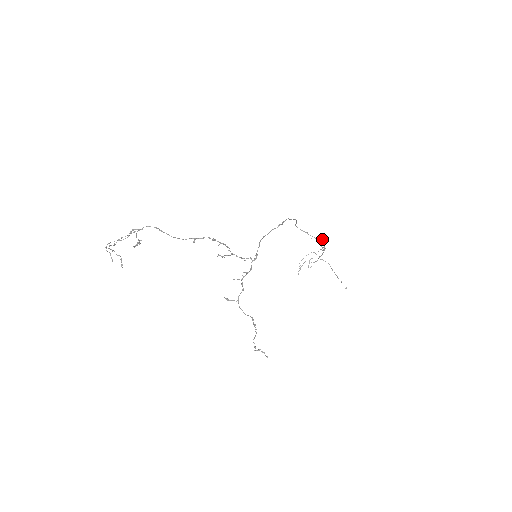
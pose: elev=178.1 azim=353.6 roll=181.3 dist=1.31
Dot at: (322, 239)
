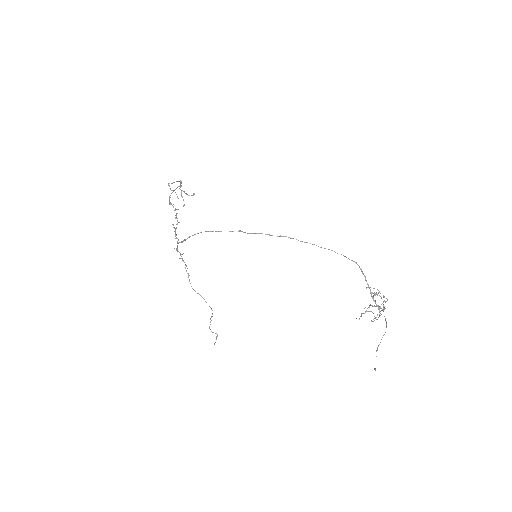
Dot at: occluded
